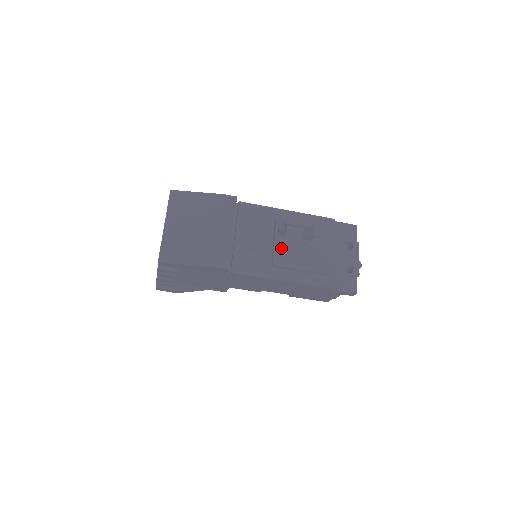
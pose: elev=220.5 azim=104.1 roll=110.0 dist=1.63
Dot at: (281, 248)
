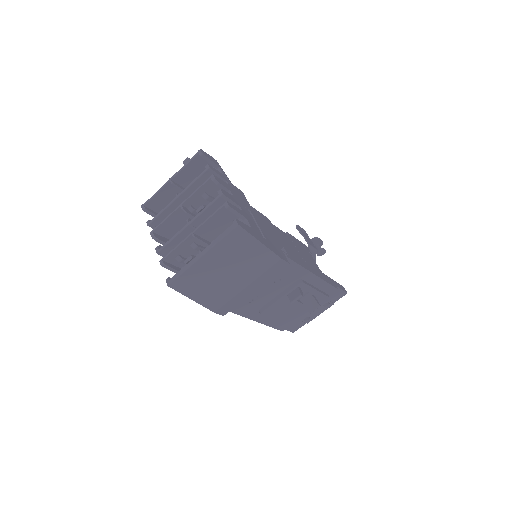
Dot at: (278, 305)
